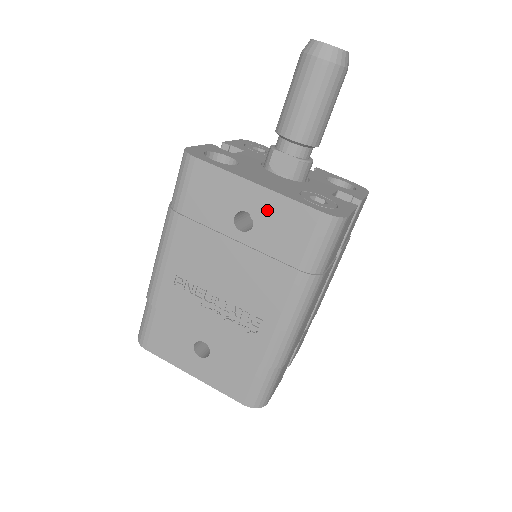
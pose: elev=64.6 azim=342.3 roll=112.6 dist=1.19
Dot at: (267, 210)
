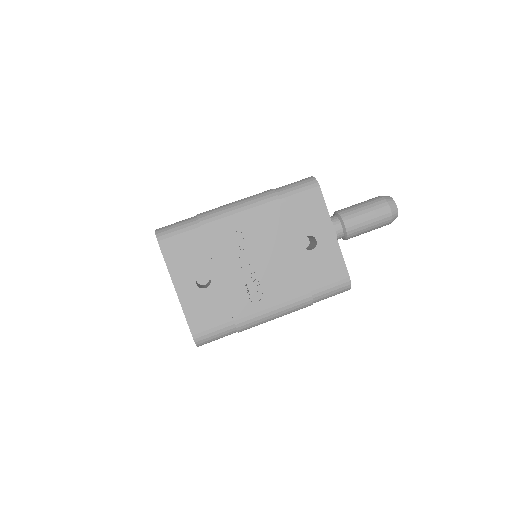
Dot at: (327, 250)
